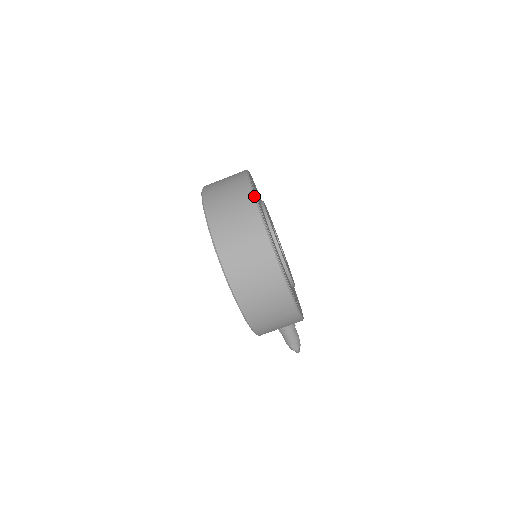
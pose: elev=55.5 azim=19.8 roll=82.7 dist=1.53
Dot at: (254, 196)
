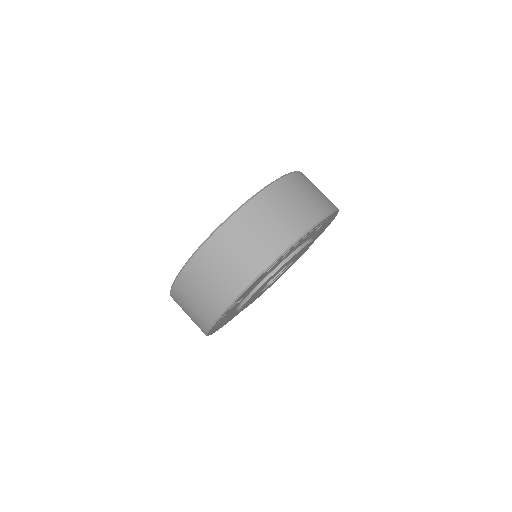
Dot at: (253, 281)
